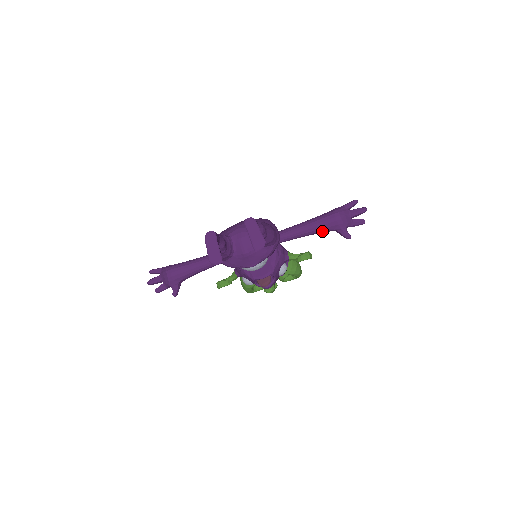
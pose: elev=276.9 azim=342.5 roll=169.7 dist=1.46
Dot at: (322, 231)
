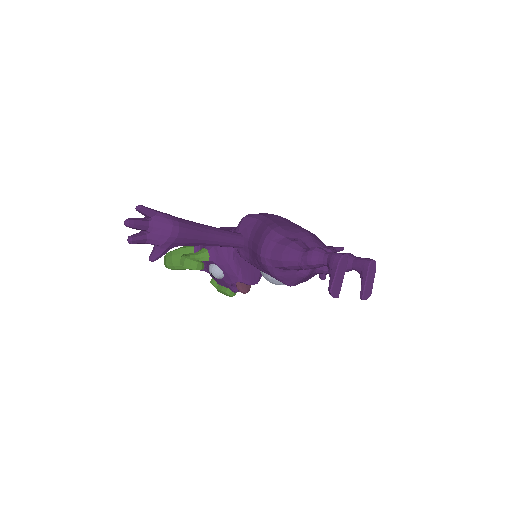
Dot at: occluded
